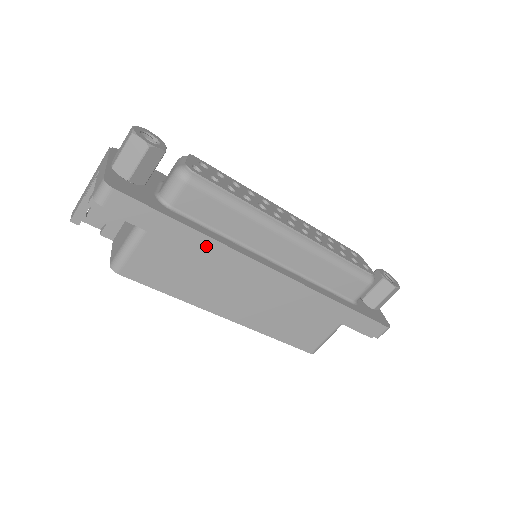
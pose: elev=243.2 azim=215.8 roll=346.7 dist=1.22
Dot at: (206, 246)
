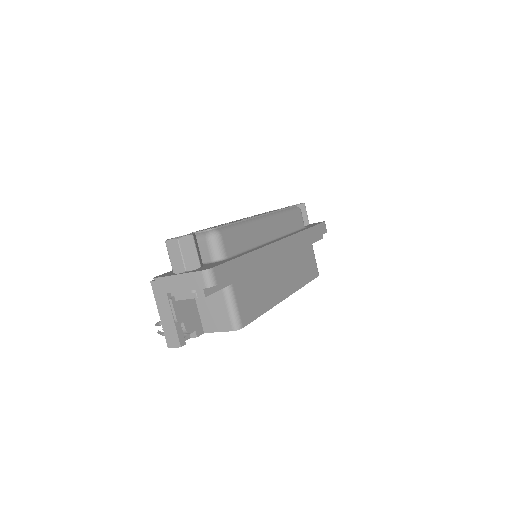
Dot at: (258, 257)
